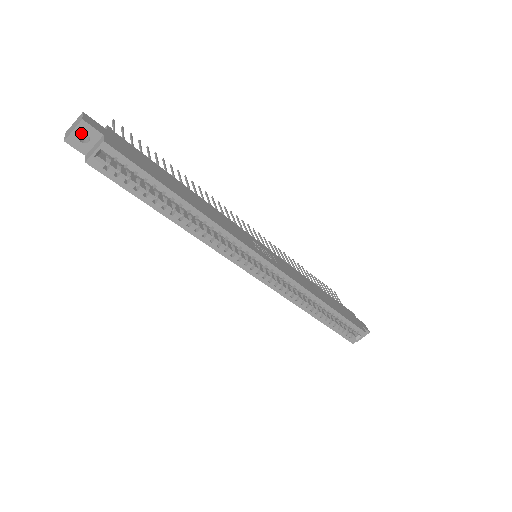
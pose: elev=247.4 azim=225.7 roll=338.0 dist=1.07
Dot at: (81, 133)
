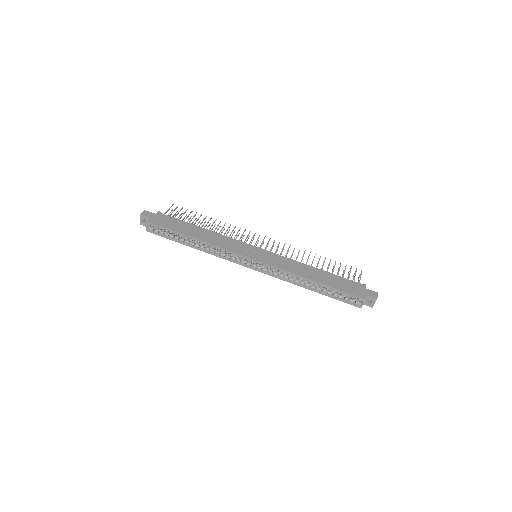
Dot at: (143, 220)
